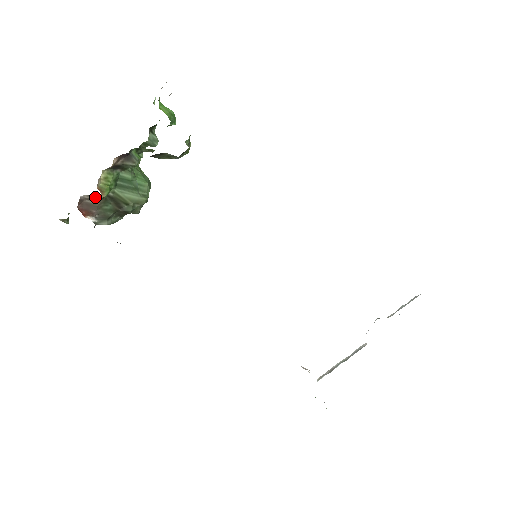
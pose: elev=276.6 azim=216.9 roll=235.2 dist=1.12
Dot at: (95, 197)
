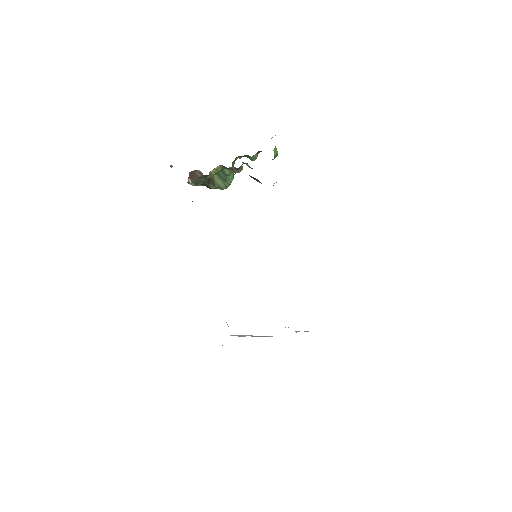
Dot at: occluded
